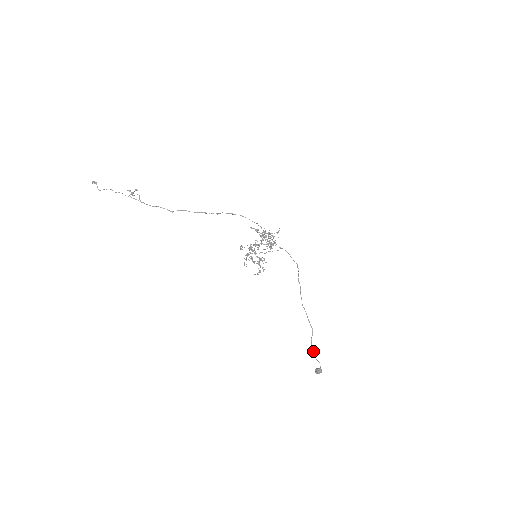
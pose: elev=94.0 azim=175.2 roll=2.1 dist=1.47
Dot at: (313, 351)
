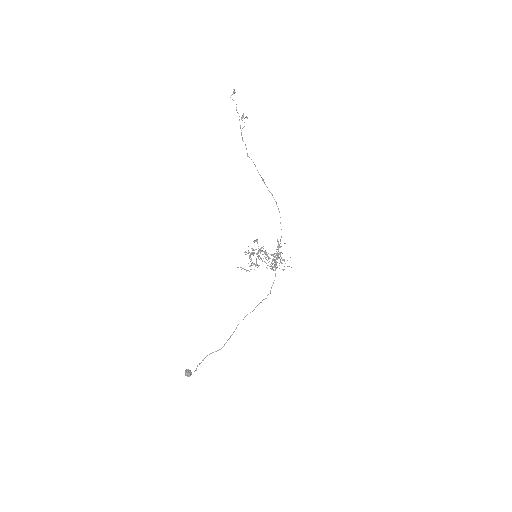
Dot at: occluded
